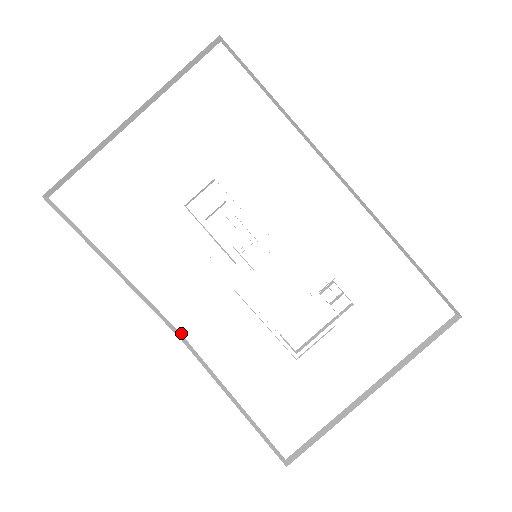
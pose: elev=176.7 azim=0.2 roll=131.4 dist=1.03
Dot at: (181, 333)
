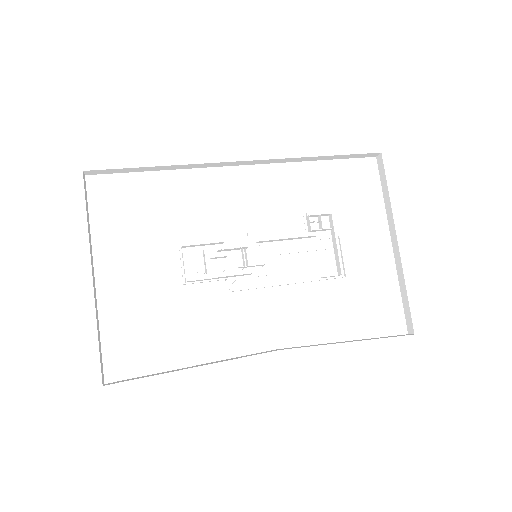
Dot at: (275, 349)
